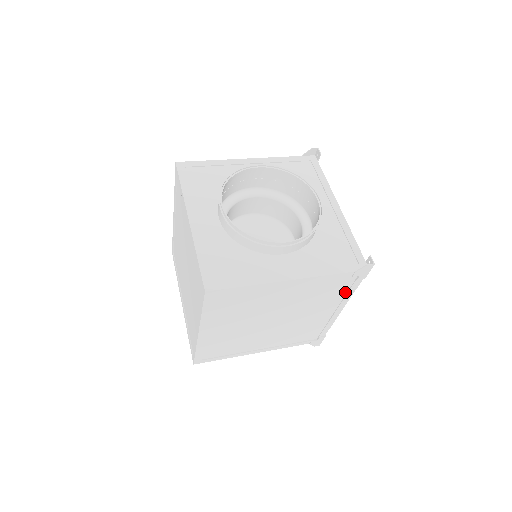
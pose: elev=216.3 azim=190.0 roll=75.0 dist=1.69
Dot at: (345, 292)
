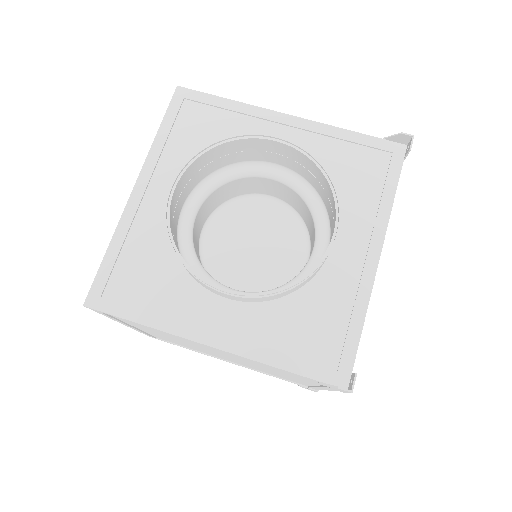
Dot at: occluded
